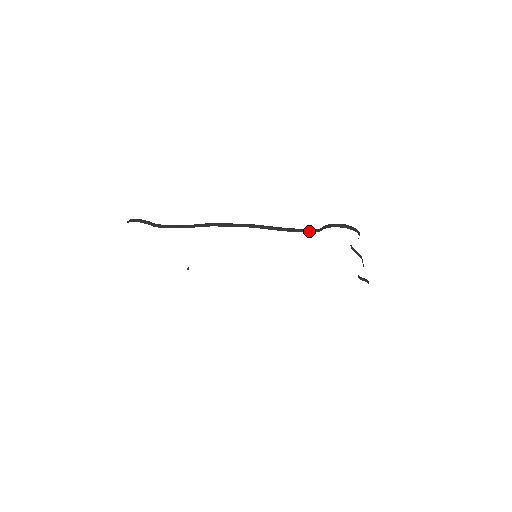
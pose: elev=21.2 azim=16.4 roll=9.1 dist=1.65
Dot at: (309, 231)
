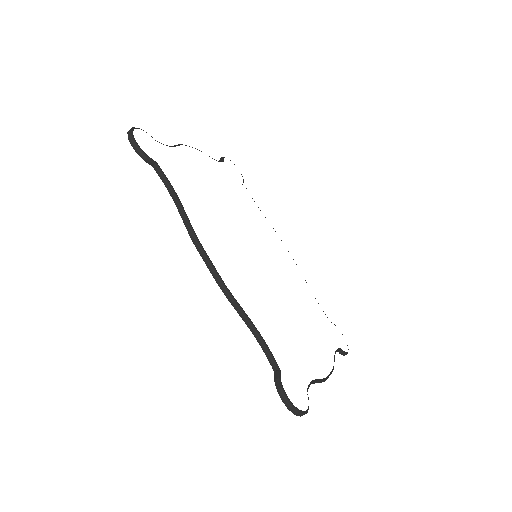
Dot at: (268, 358)
